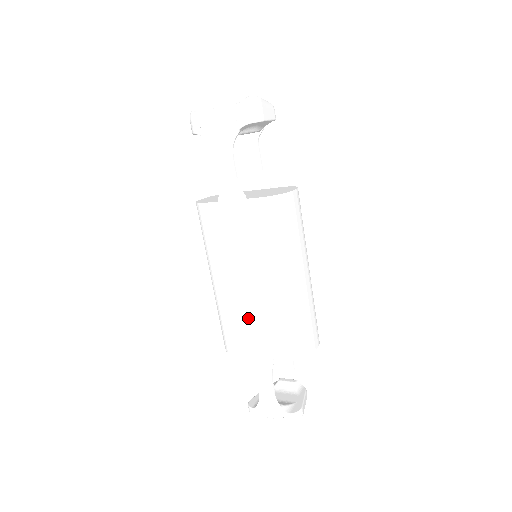
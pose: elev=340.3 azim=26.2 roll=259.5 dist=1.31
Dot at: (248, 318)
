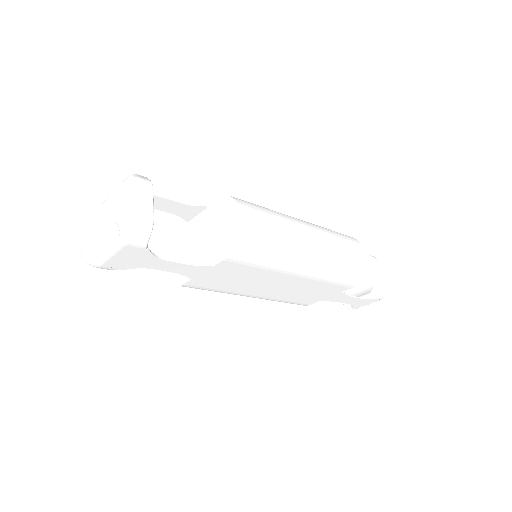
Dot at: (298, 293)
